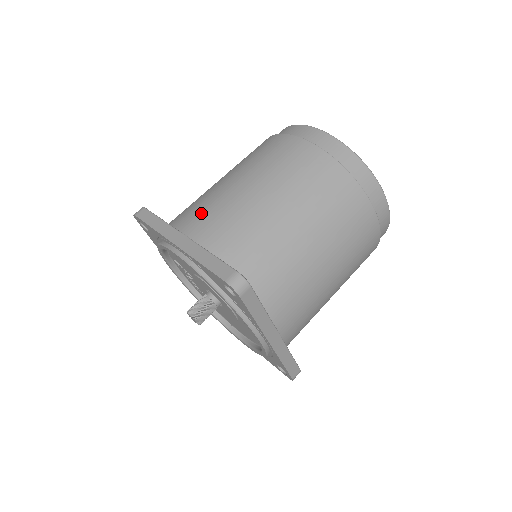
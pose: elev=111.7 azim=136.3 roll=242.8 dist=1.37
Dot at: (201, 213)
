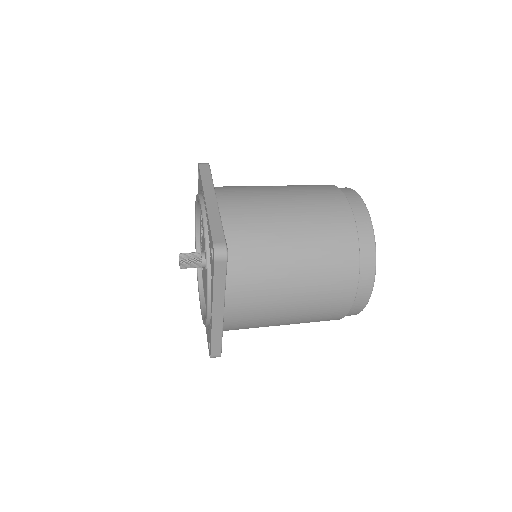
Dot at: (239, 194)
